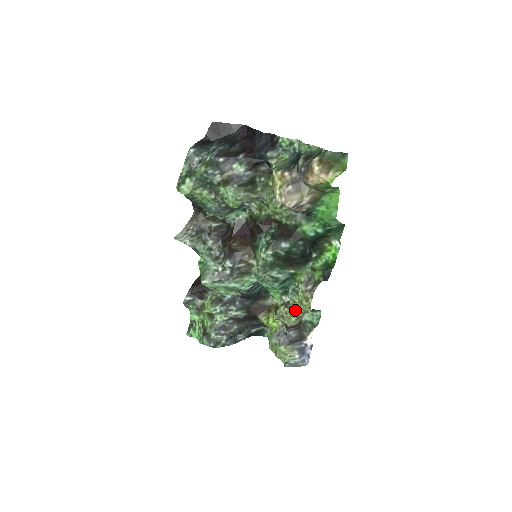
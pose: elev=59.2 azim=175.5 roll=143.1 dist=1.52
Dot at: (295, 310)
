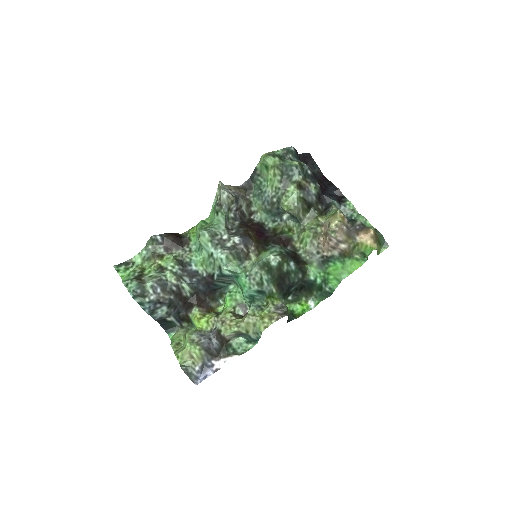
Dot at: (248, 321)
